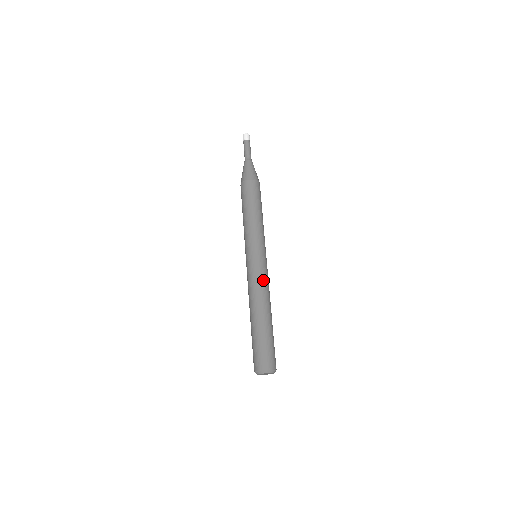
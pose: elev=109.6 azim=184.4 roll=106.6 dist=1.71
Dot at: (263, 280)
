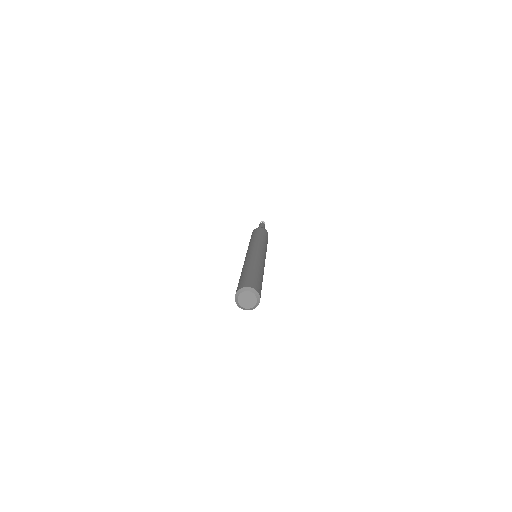
Dot at: (264, 263)
